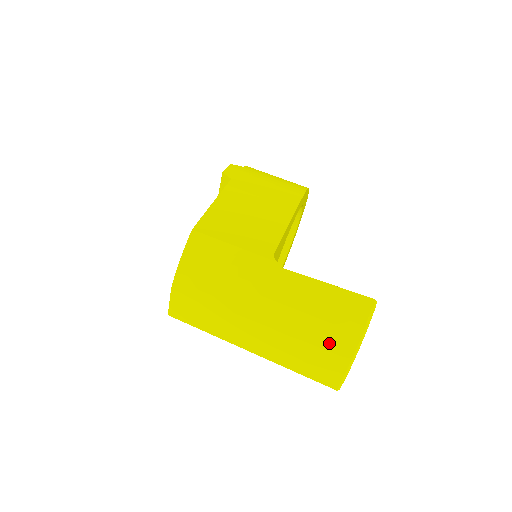
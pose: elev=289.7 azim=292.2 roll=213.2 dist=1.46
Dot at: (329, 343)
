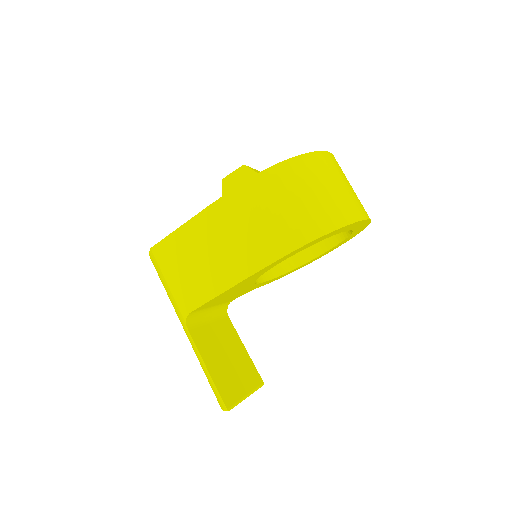
Dot at: occluded
